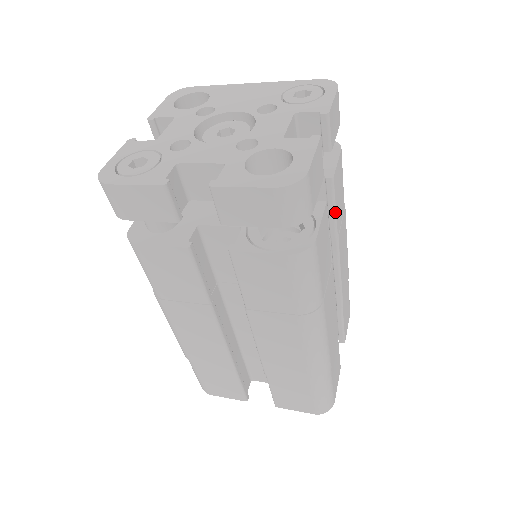
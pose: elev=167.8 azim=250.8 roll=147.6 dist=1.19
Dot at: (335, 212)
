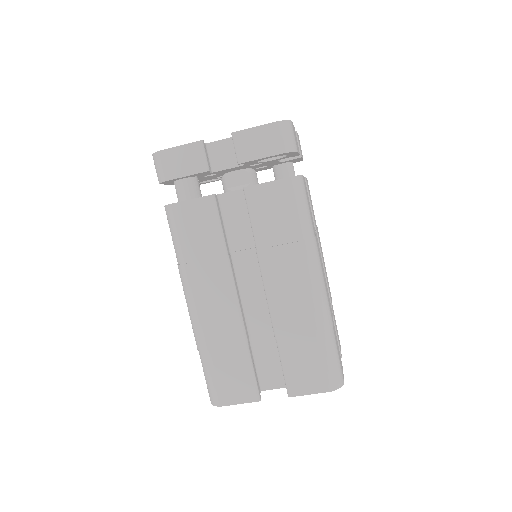
Dot at: (311, 207)
